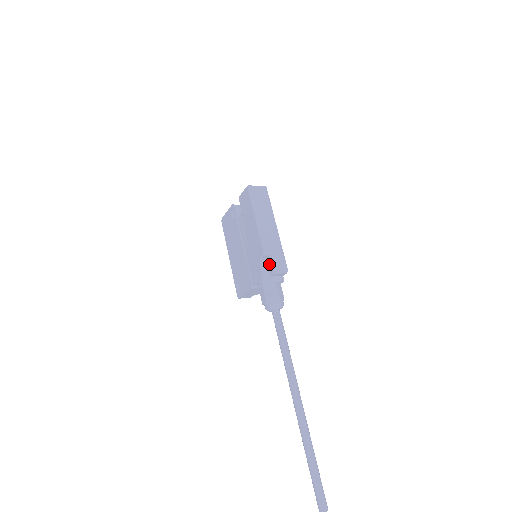
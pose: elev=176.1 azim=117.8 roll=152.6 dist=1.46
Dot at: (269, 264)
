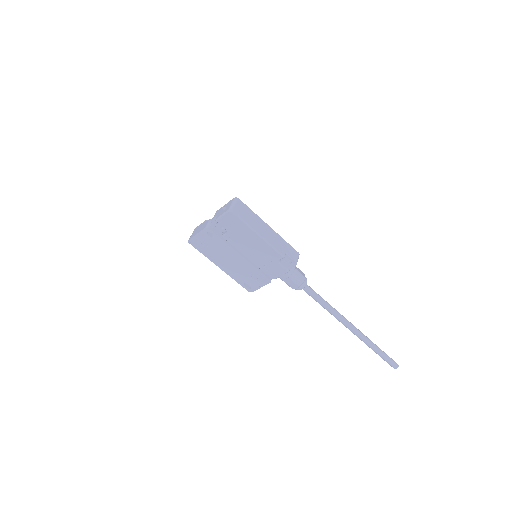
Dot at: (285, 260)
